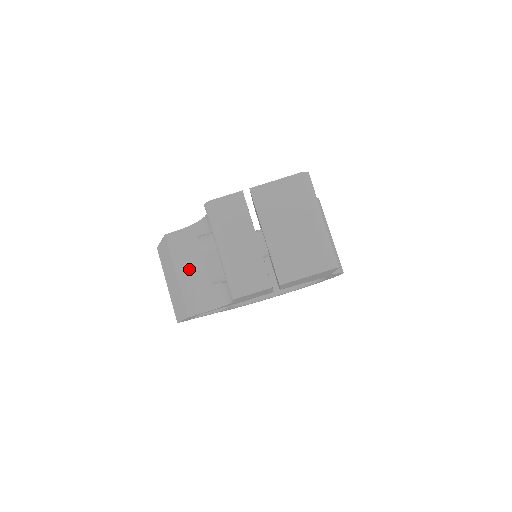
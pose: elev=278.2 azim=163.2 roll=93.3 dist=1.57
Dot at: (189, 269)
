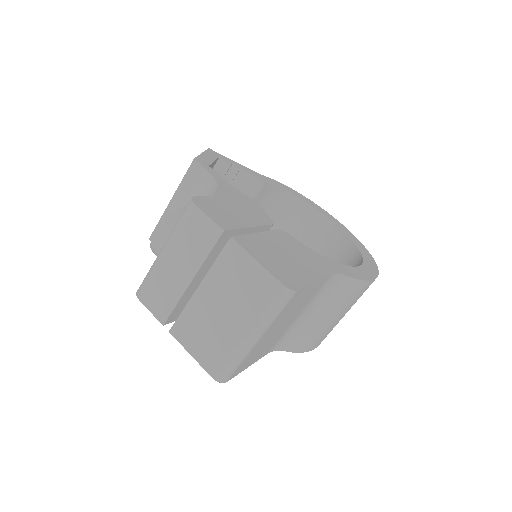
Dot at: occluded
